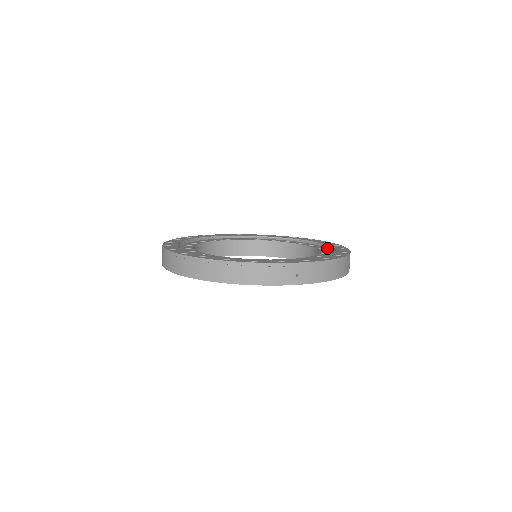
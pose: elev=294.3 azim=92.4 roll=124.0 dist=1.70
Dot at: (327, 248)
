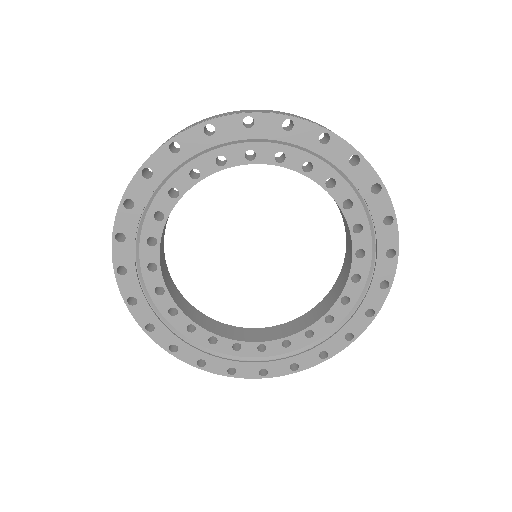
Dot at: (317, 159)
